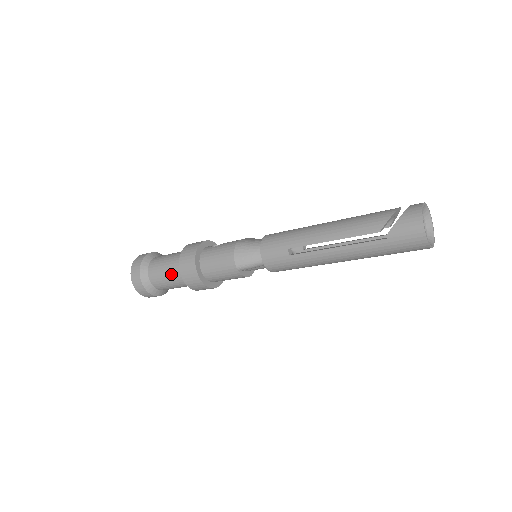
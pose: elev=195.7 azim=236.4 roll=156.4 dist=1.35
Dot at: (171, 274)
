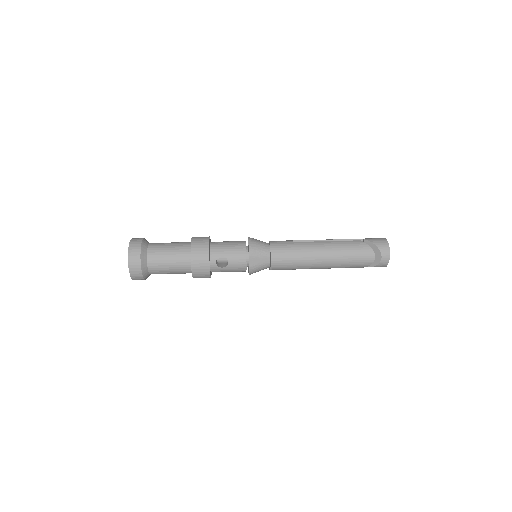
Dot at: occluded
